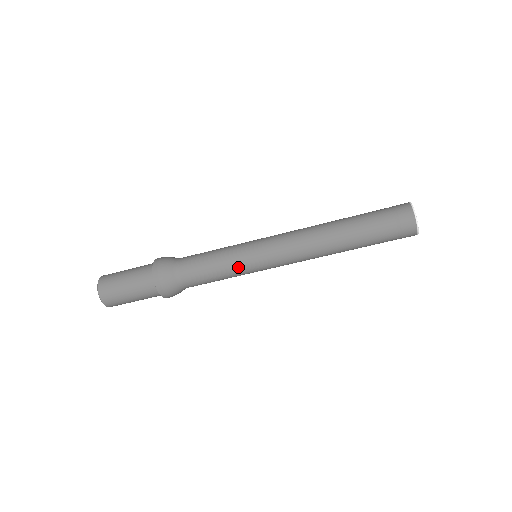
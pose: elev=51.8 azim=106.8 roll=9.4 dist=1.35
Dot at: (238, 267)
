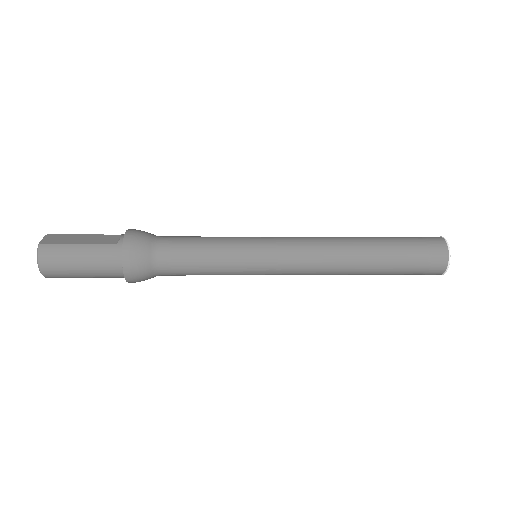
Dot at: occluded
